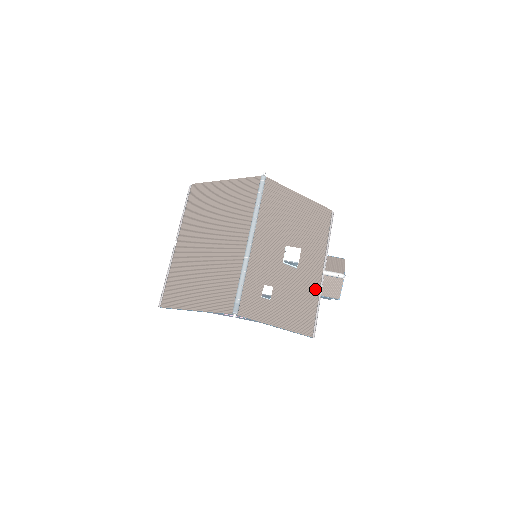
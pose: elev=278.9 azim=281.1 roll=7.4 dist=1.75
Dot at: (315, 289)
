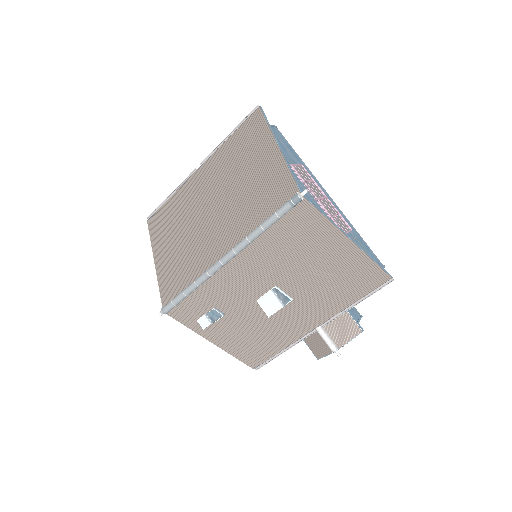
Dot at: (291, 336)
